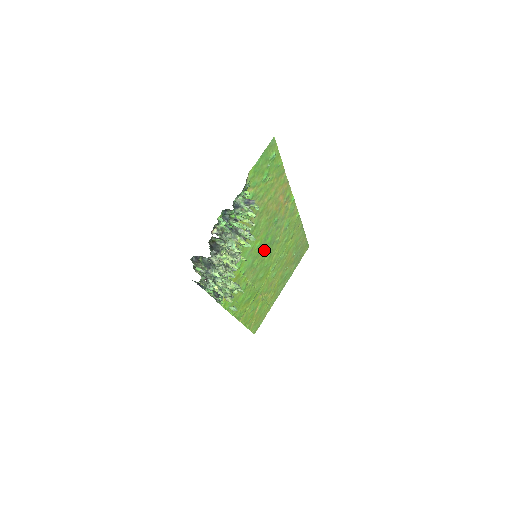
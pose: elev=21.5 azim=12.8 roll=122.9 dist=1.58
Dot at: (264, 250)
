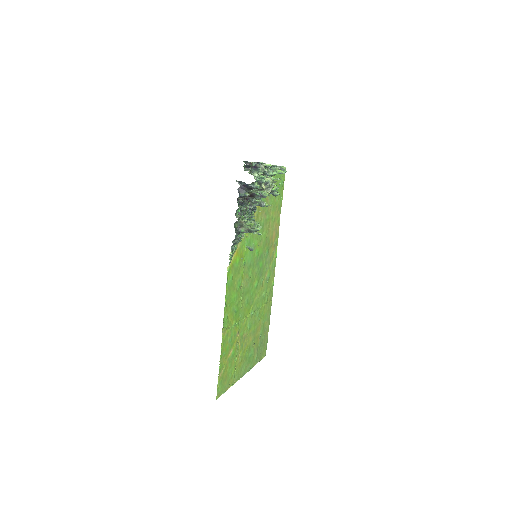
Dot at: (256, 270)
